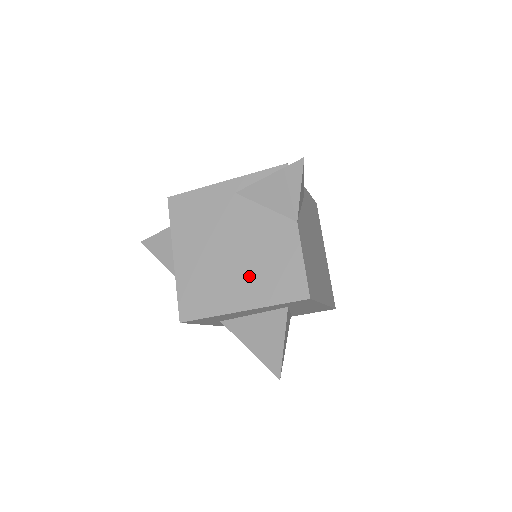
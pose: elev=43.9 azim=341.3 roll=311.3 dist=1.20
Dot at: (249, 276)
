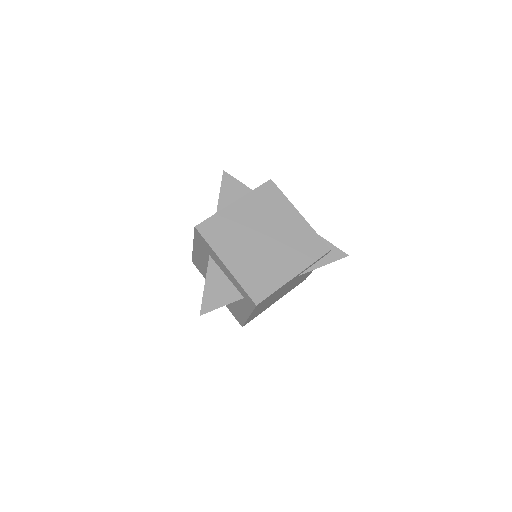
Dot at: occluded
